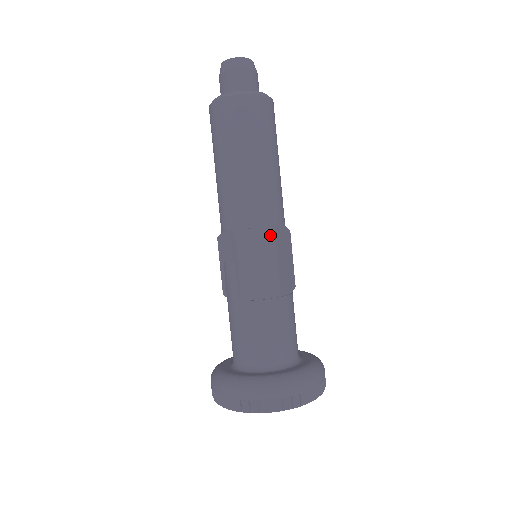
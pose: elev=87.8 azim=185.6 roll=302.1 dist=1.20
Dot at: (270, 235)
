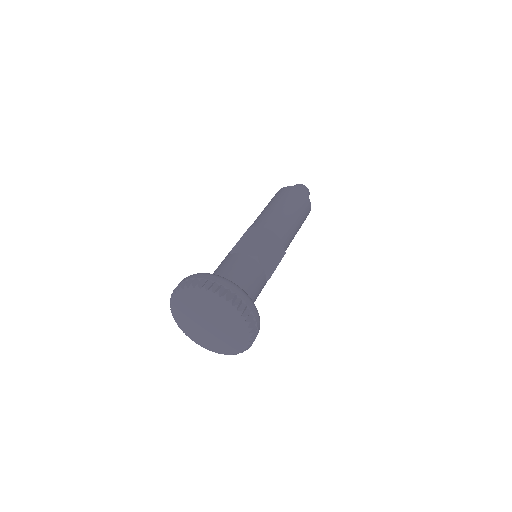
Dot at: (270, 232)
